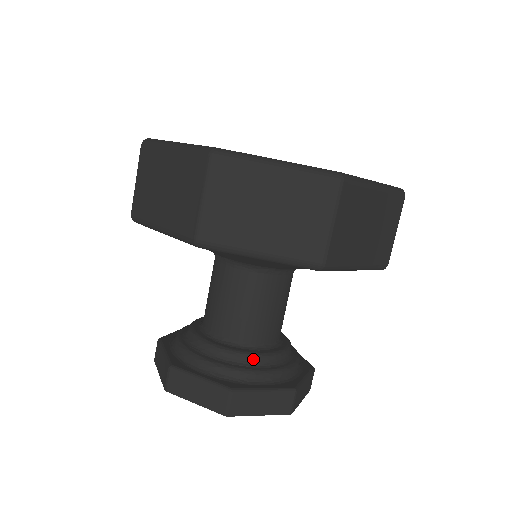
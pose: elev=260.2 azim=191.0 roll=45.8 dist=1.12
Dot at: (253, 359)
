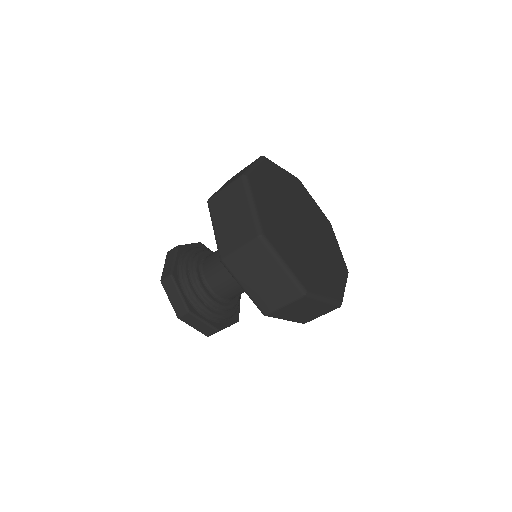
Dot at: (211, 303)
